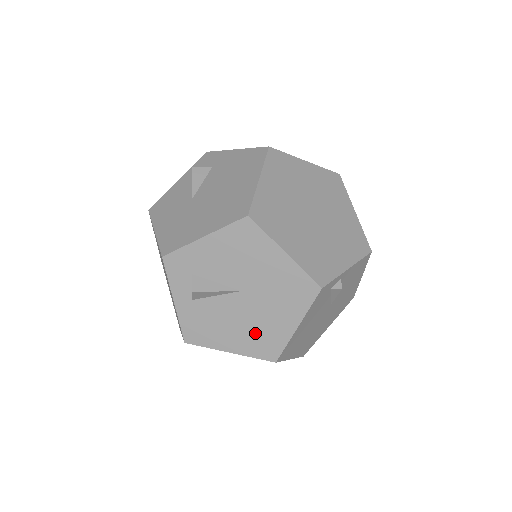
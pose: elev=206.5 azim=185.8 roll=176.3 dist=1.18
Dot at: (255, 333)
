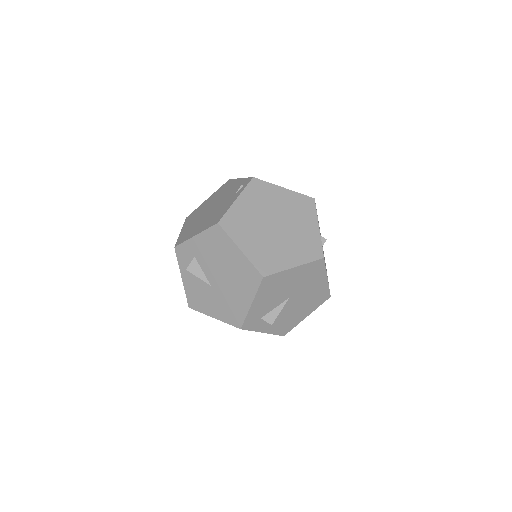
Dot at: (311, 300)
